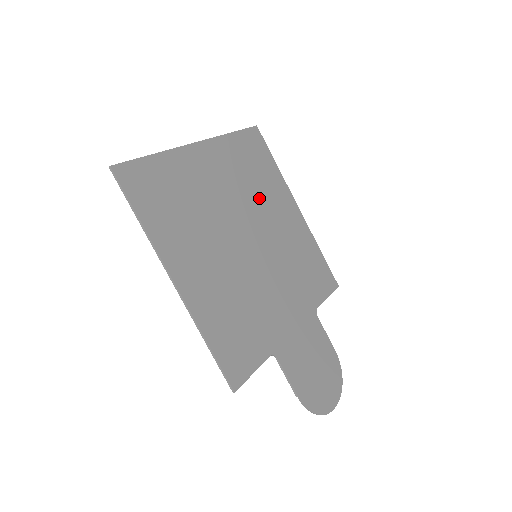
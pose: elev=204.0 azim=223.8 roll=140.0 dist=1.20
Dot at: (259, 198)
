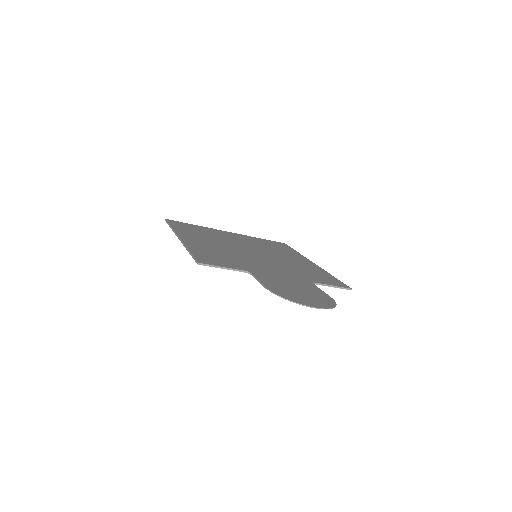
Dot at: (272, 251)
